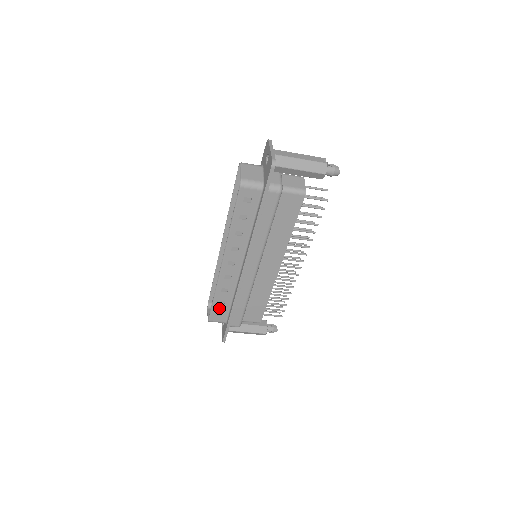
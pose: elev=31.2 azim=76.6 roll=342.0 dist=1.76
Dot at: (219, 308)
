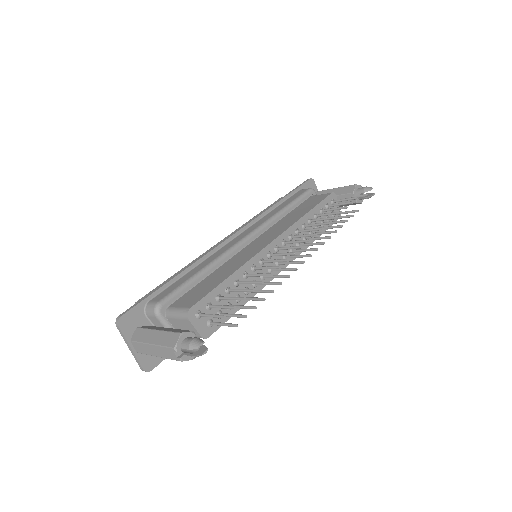
Dot at: occluded
